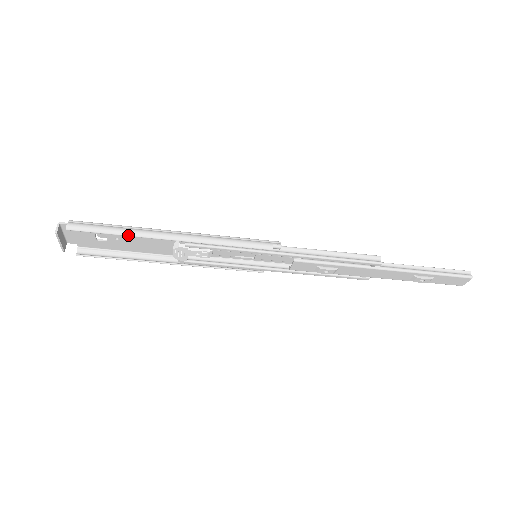
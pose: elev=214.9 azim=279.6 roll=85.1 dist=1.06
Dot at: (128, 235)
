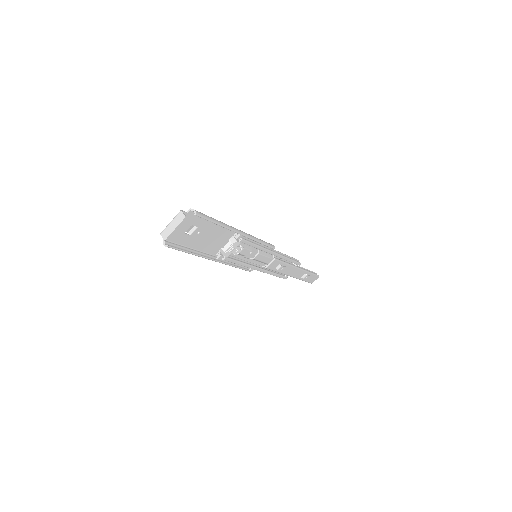
Dot at: (223, 226)
